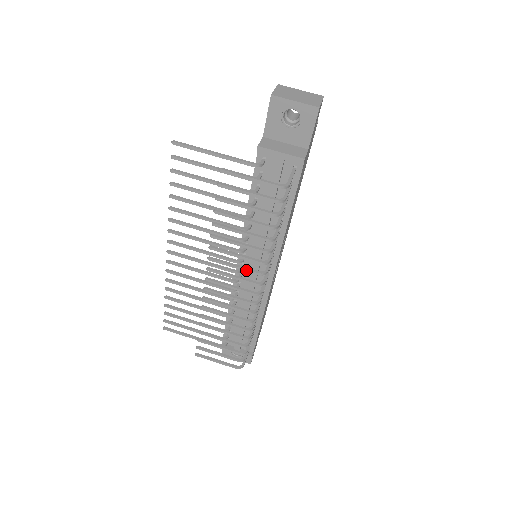
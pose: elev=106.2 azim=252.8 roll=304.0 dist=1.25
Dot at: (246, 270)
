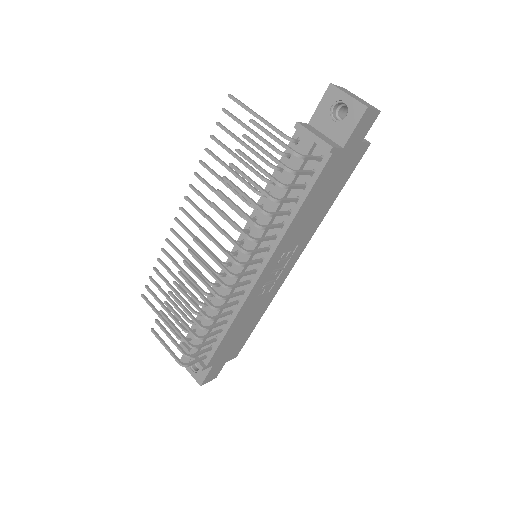
Dot at: (232, 240)
